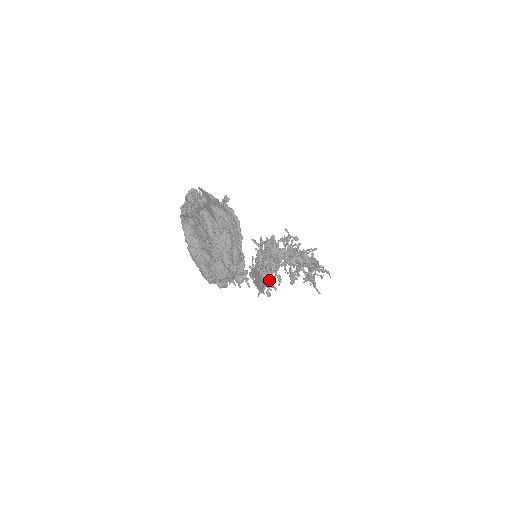
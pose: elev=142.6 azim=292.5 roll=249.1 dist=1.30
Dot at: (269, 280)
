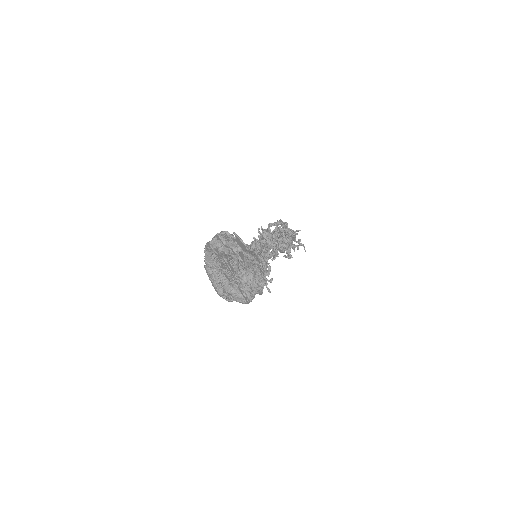
Dot at: (266, 282)
